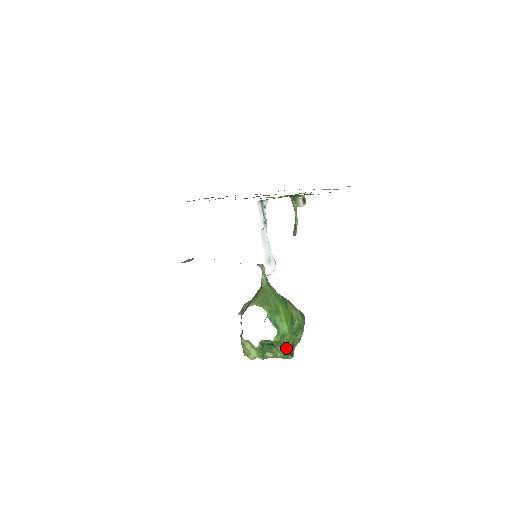
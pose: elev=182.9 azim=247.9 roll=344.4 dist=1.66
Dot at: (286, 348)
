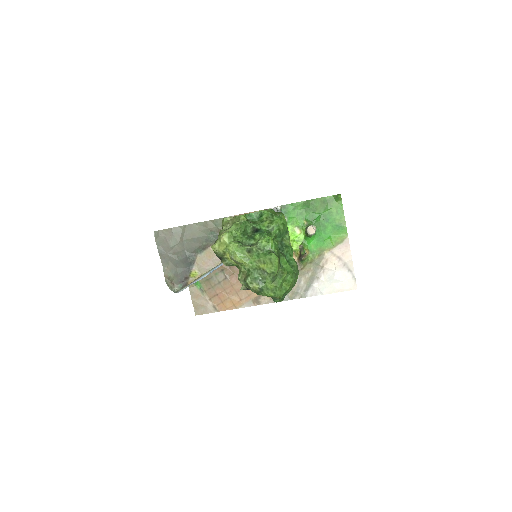
Dot at: (273, 241)
